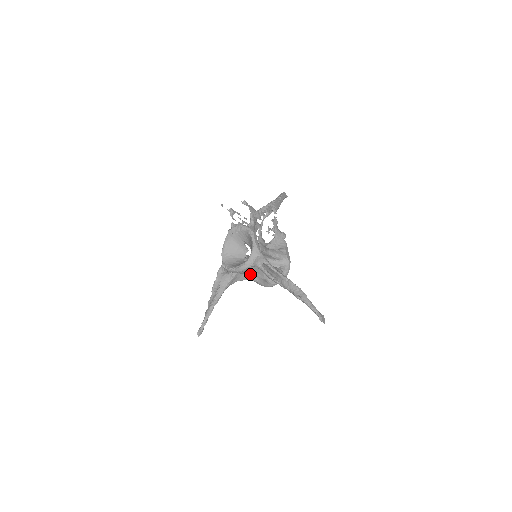
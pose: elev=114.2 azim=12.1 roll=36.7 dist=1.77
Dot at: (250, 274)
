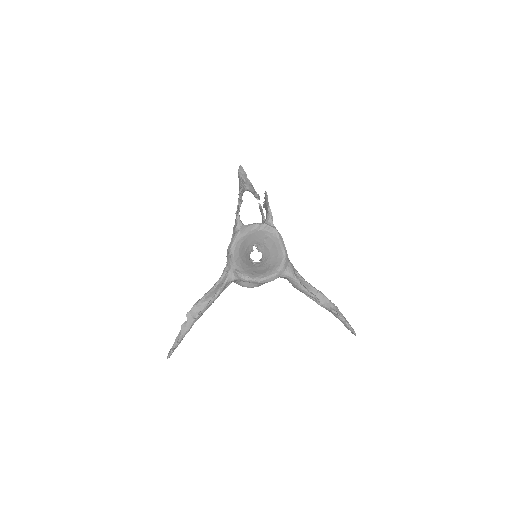
Dot at: occluded
